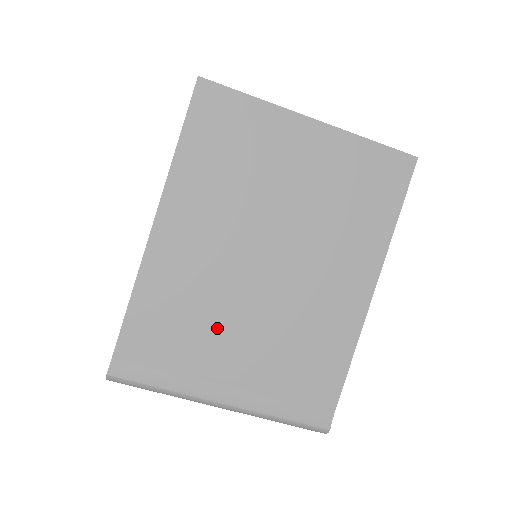
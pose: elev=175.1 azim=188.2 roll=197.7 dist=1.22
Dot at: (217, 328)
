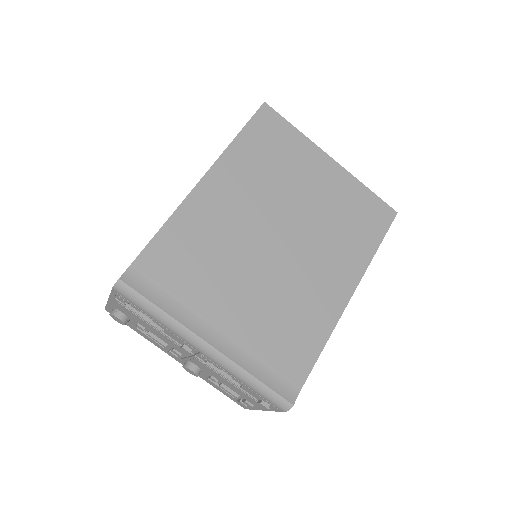
Dot at: (224, 277)
